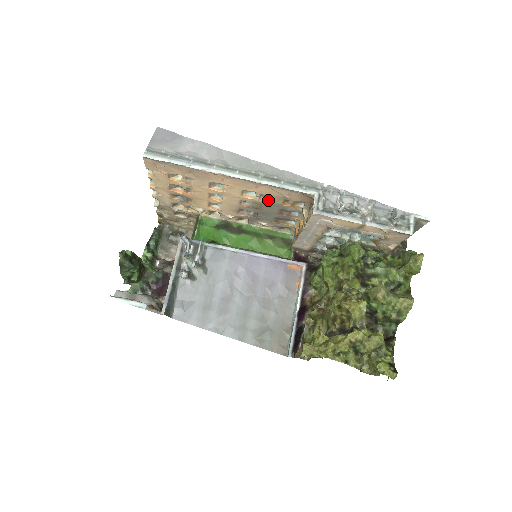
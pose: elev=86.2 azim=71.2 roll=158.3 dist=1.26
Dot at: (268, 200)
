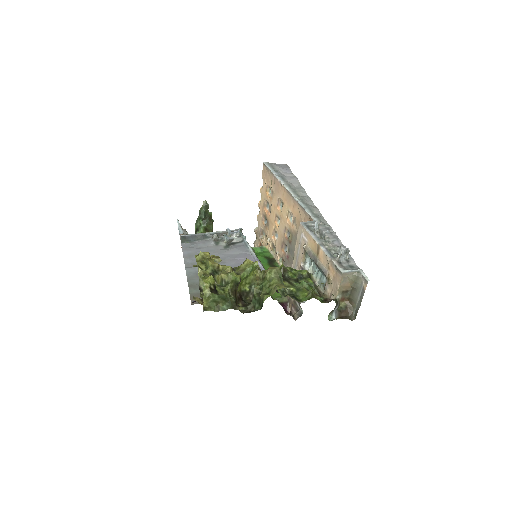
Dot at: (296, 228)
